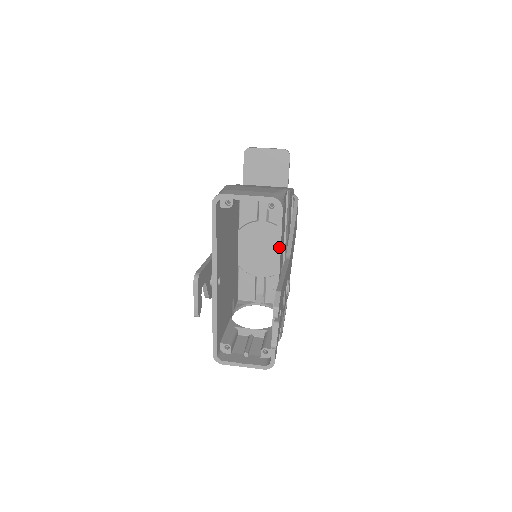
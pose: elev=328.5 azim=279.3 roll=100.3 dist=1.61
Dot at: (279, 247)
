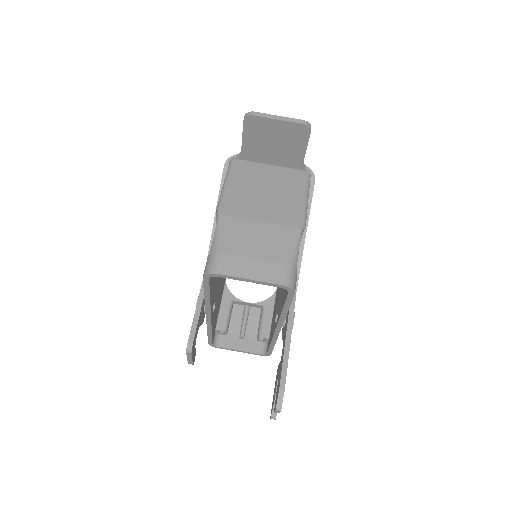
Dot at: (286, 311)
